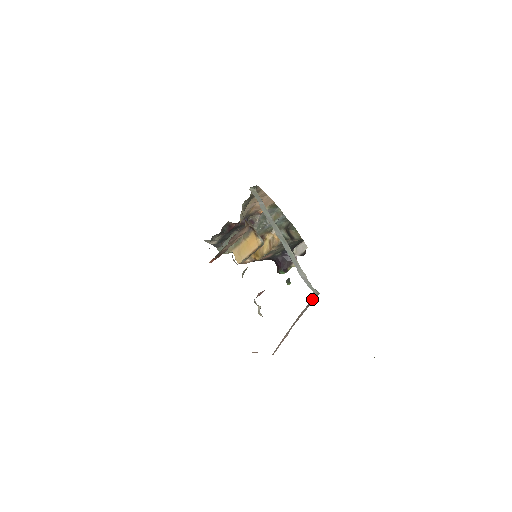
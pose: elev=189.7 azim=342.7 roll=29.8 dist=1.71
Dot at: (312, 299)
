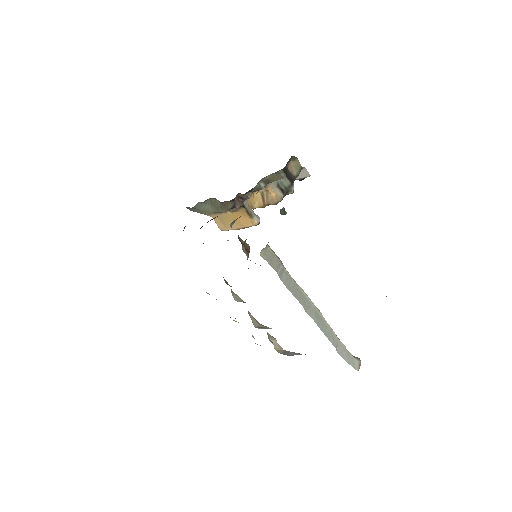
Dot at: occluded
